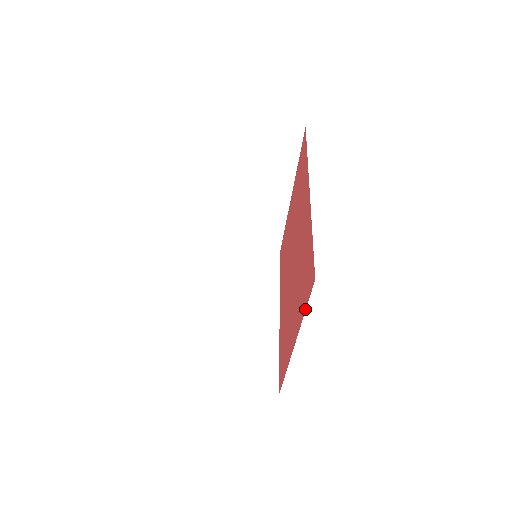
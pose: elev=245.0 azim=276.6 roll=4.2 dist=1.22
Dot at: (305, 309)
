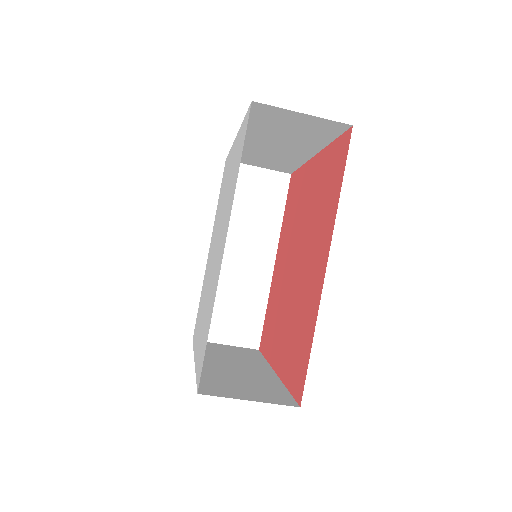
Dot at: (288, 389)
